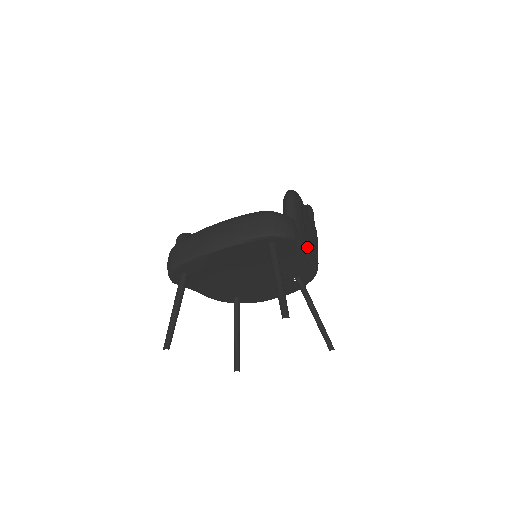
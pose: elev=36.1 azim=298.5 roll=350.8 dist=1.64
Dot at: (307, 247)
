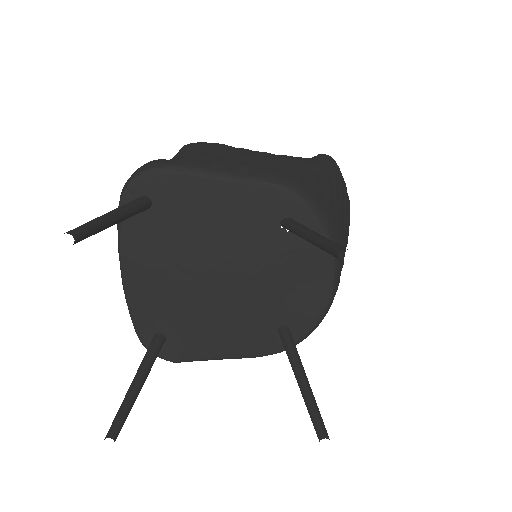
Dot at: (211, 168)
